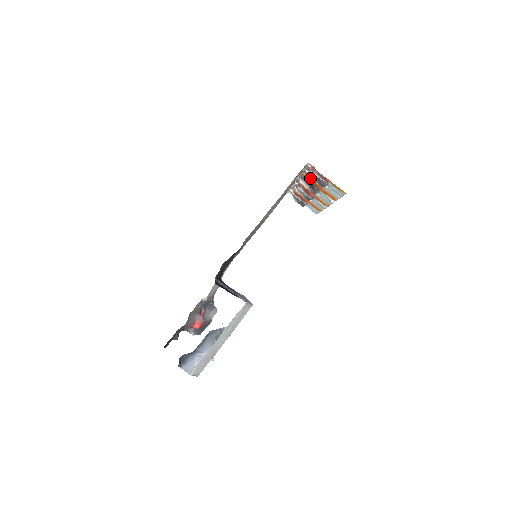
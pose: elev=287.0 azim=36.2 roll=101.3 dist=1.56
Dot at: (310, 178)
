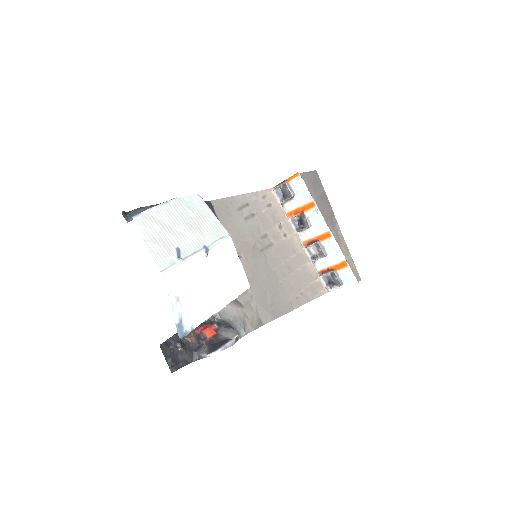
Dot at: (291, 209)
